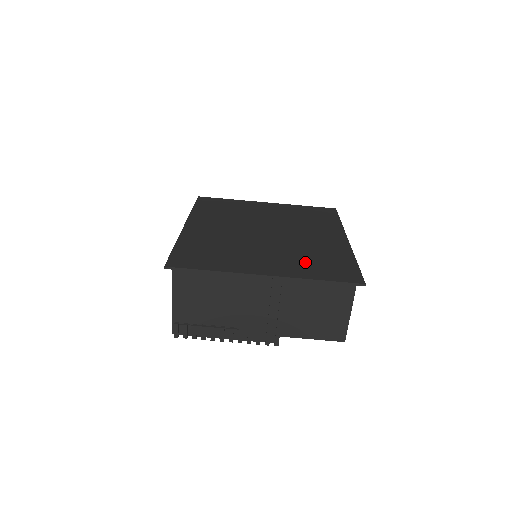
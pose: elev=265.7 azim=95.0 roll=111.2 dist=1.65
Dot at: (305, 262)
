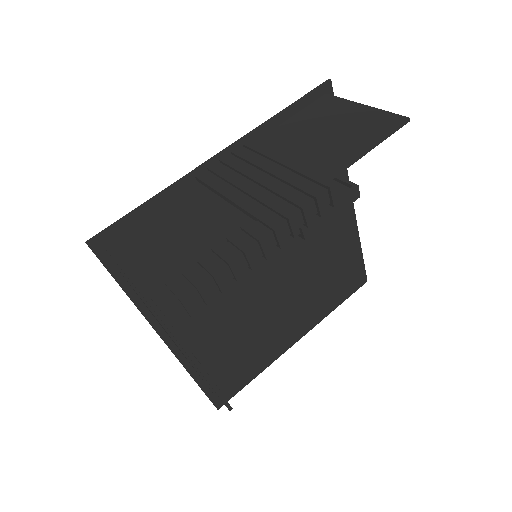
Dot at: occluded
